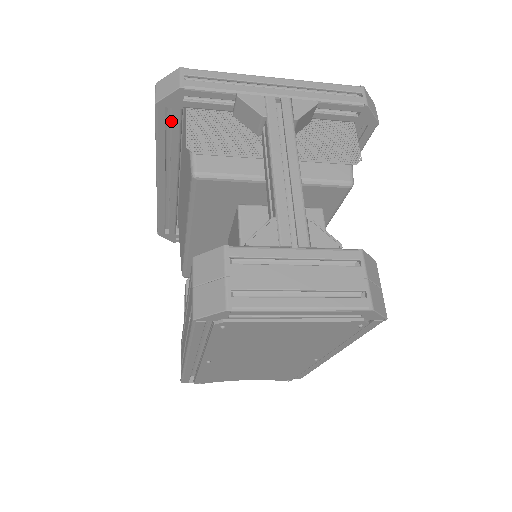
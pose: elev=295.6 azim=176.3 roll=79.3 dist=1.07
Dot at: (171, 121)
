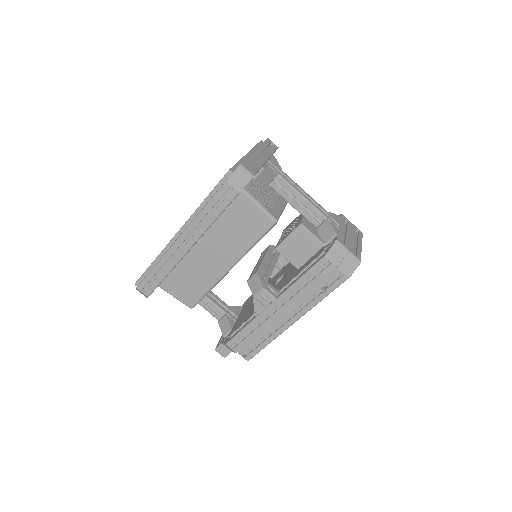
Dot at: occluded
